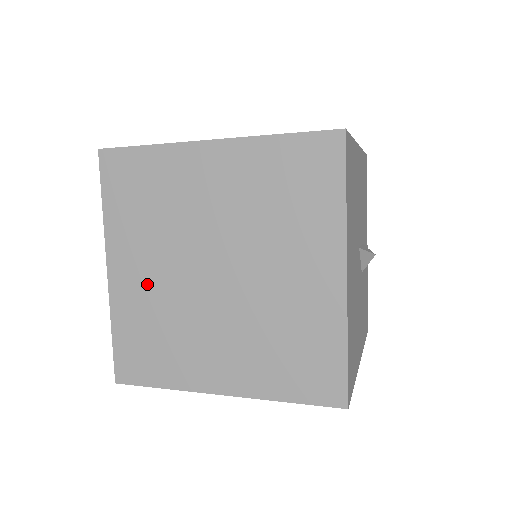
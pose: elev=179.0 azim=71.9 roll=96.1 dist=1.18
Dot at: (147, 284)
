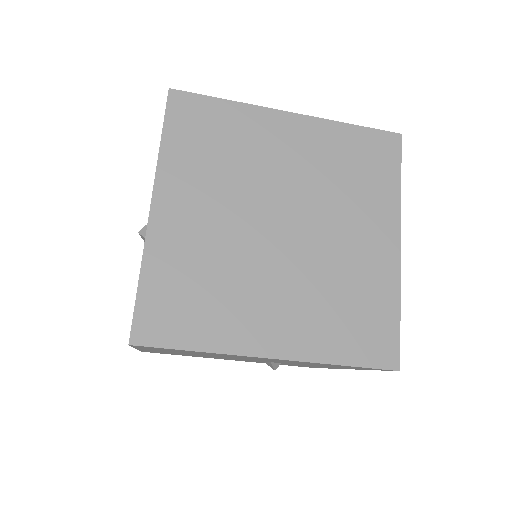
Dot at: (200, 228)
